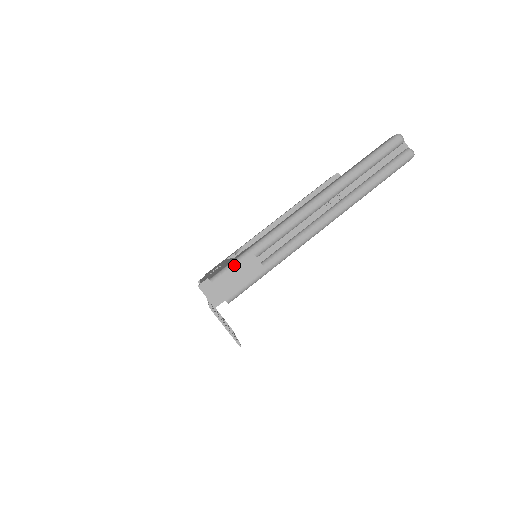
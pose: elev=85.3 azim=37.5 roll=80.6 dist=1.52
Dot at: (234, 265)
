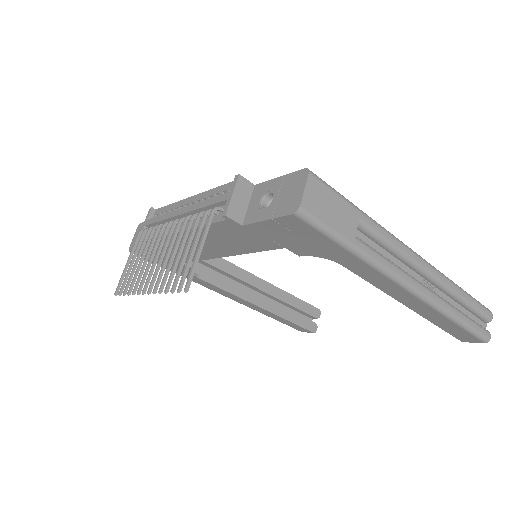
Dot at: (339, 195)
